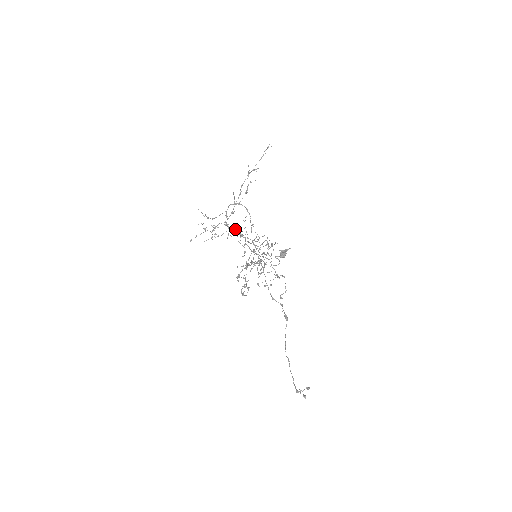
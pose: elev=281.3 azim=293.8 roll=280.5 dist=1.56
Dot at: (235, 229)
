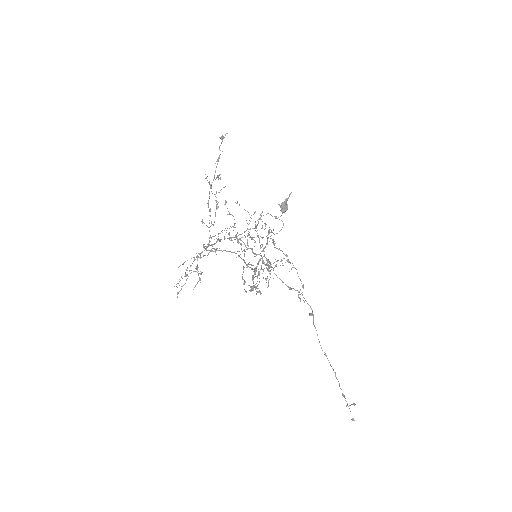
Dot at: (220, 240)
